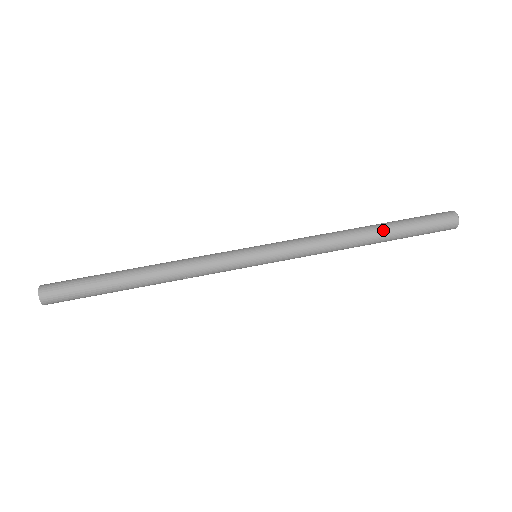
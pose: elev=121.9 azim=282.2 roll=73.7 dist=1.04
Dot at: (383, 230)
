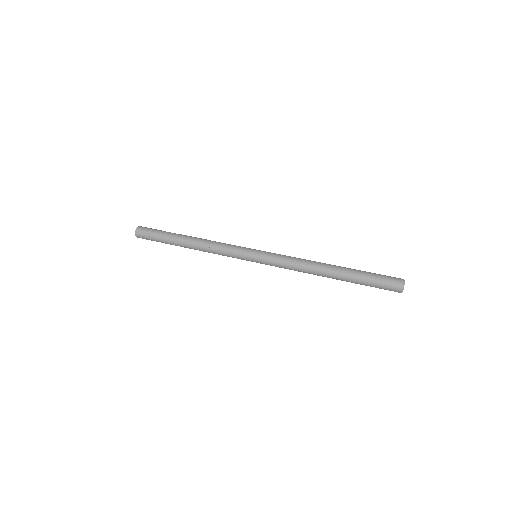
Dot at: (344, 267)
